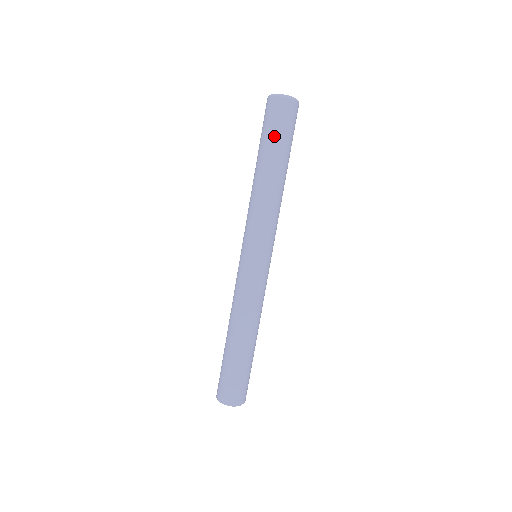
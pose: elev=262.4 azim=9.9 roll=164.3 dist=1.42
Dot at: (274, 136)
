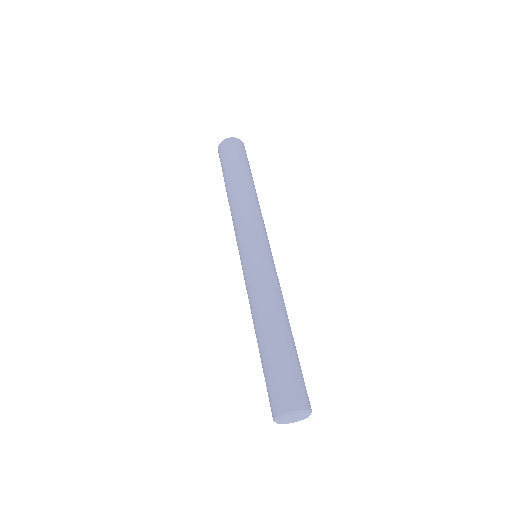
Dot at: (242, 160)
